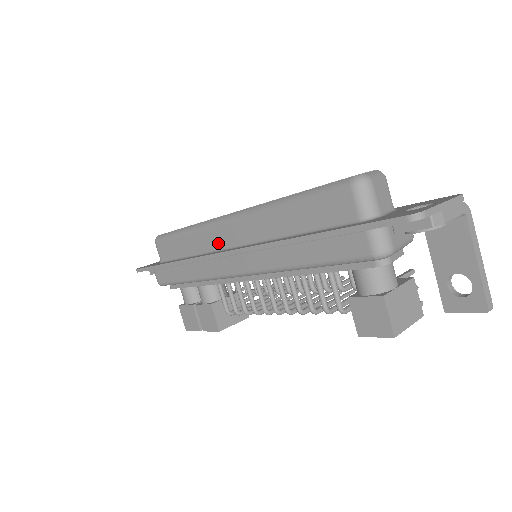
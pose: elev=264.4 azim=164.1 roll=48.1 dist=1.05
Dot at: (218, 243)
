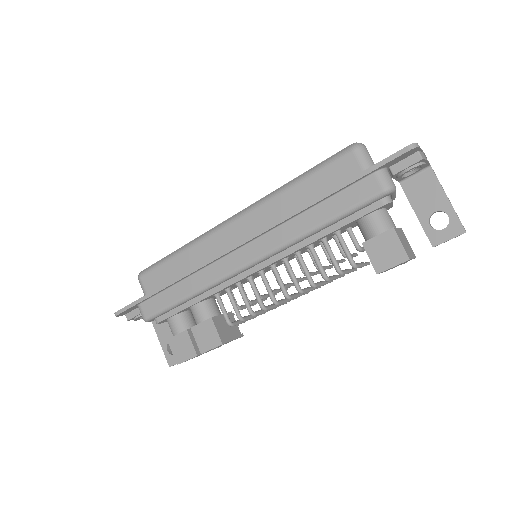
Dot at: (222, 246)
